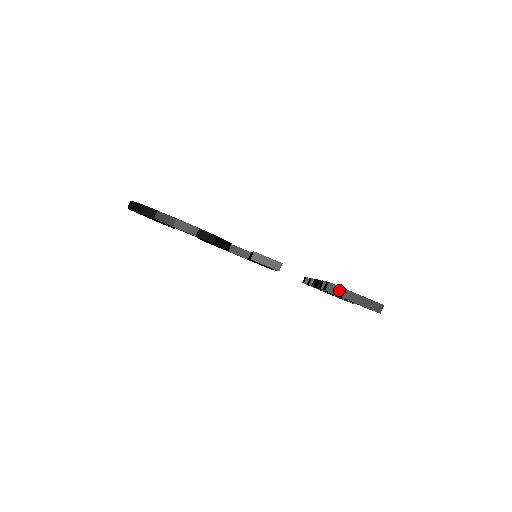
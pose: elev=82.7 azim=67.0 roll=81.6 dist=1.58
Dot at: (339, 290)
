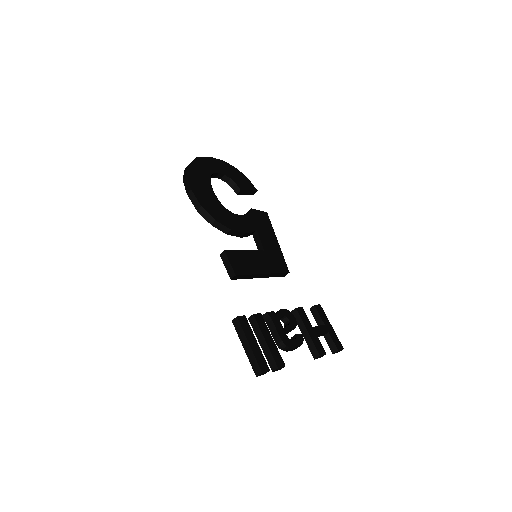
Dot at: (240, 329)
